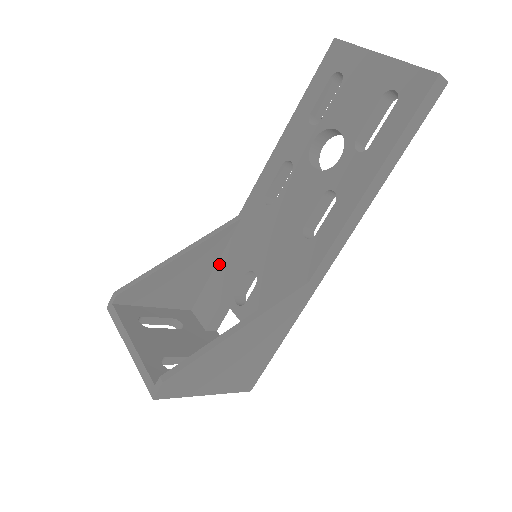
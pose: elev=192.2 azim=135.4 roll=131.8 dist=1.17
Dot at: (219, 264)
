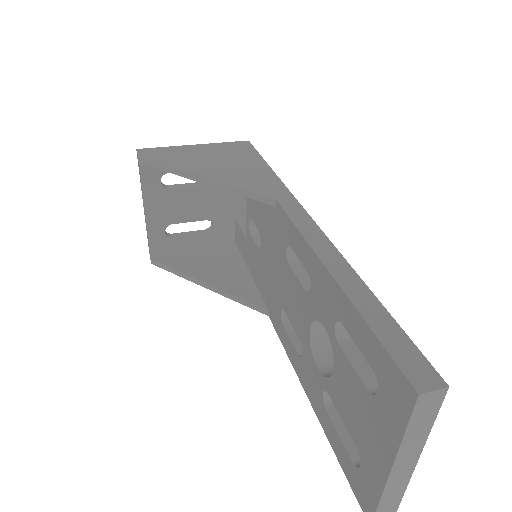
Dot at: occluded
